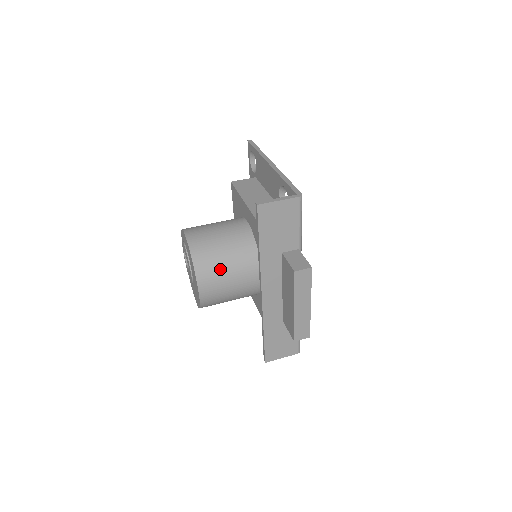
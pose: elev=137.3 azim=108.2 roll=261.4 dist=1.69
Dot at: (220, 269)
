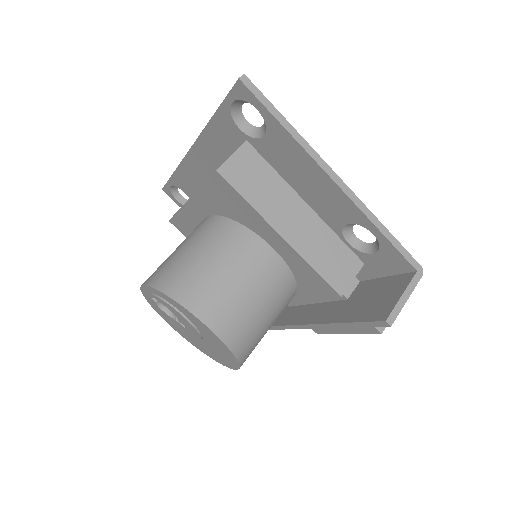
Dot at: occluded
